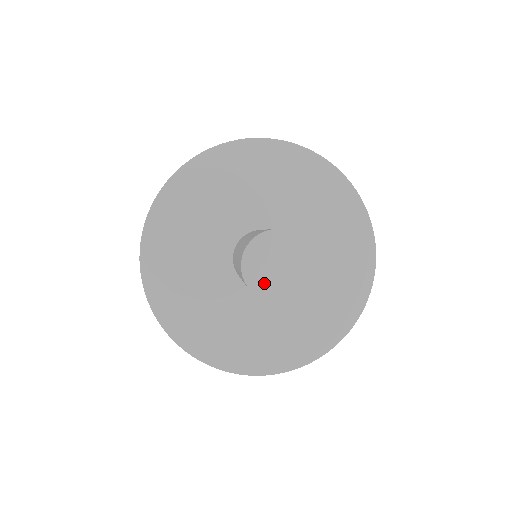
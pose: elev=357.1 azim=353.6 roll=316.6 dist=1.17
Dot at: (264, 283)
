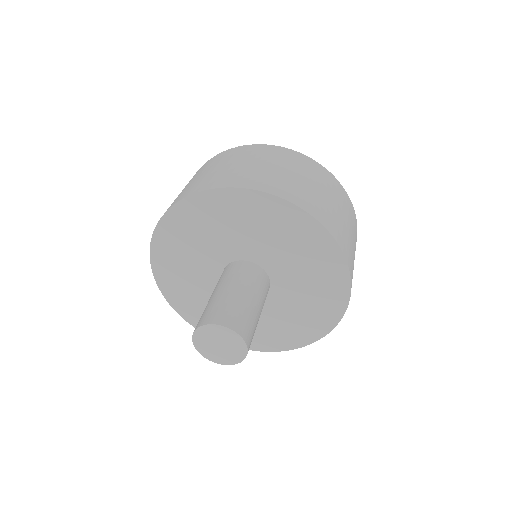
Dot at: (209, 352)
